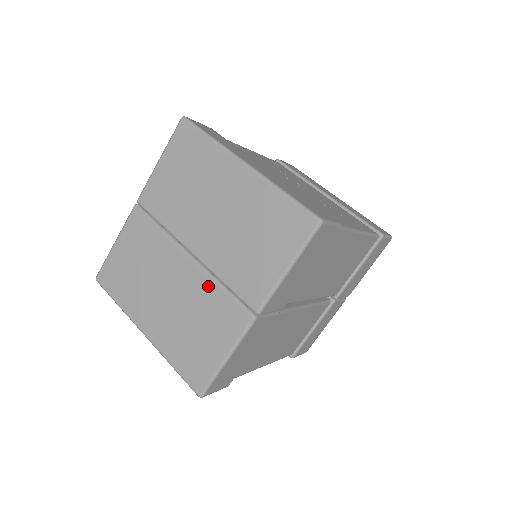
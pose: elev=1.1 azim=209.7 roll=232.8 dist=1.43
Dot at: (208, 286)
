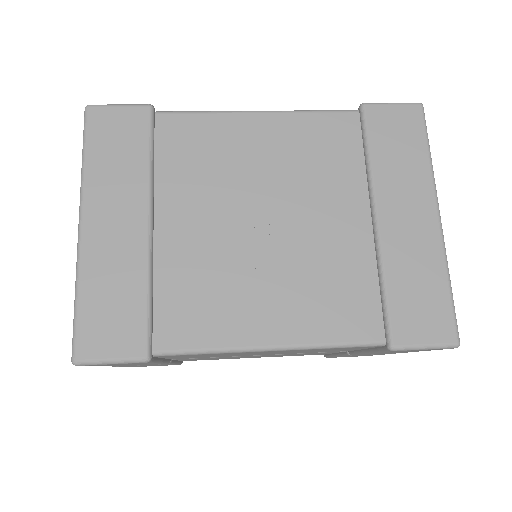
Dot at: occluded
